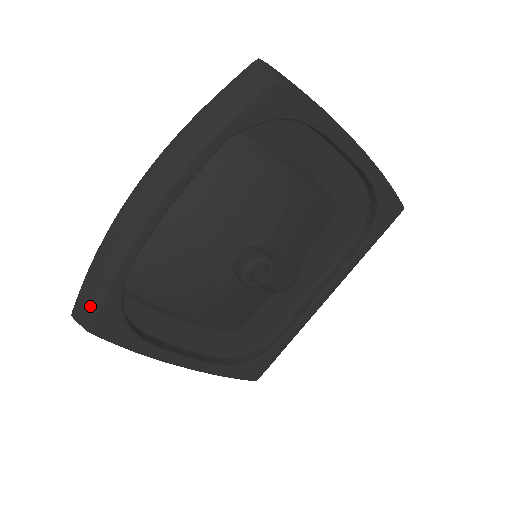
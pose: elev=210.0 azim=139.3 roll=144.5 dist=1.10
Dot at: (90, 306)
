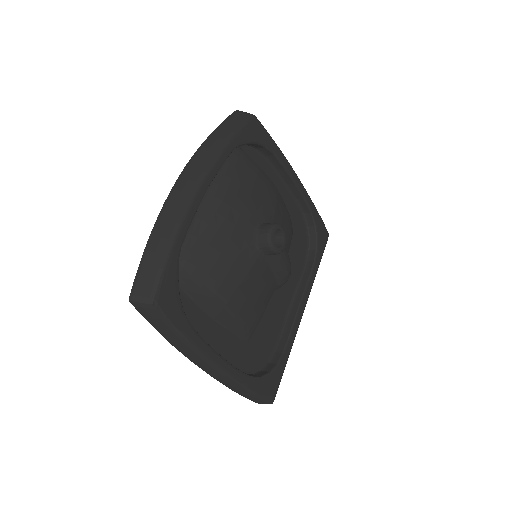
Dot at: (153, 279)
